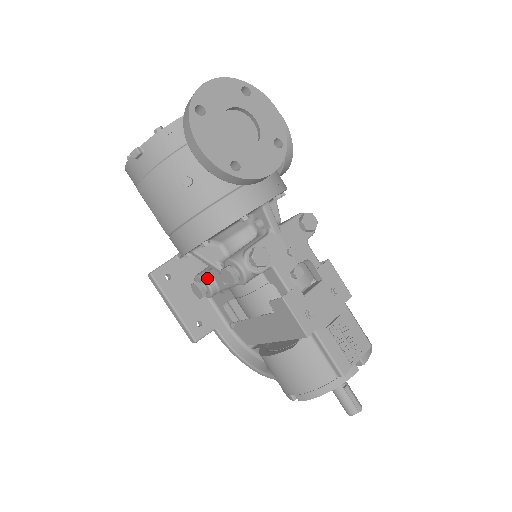
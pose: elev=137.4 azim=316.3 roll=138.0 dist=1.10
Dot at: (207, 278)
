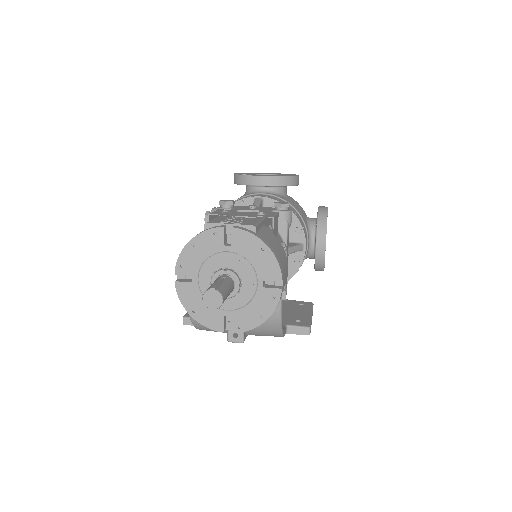
Dot at: occluded
